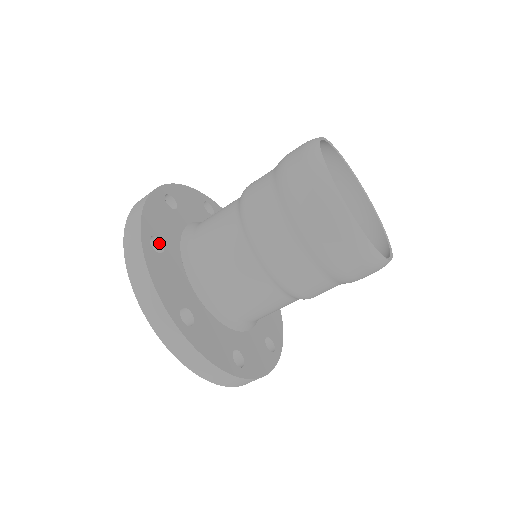
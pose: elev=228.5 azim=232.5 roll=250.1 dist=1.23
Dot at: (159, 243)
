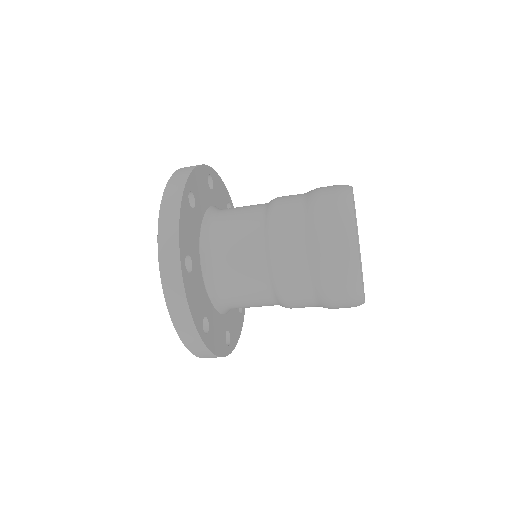
Dot at: occluded
